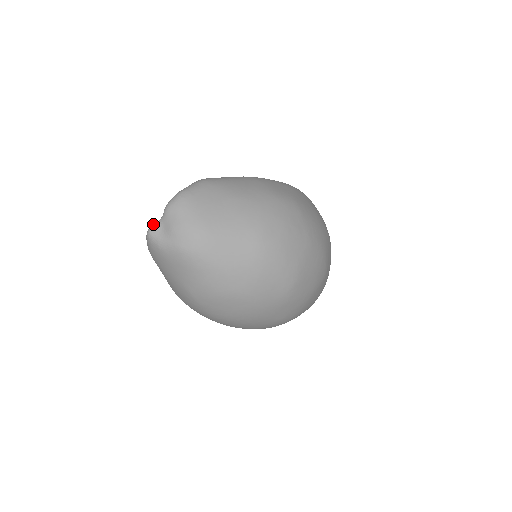
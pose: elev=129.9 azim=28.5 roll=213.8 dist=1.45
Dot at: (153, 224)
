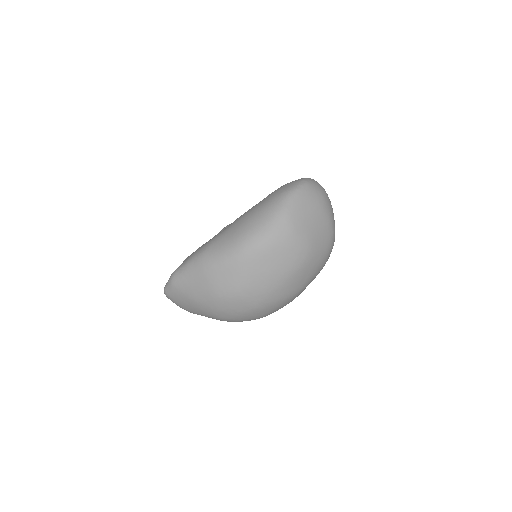
Dot at: occluded
